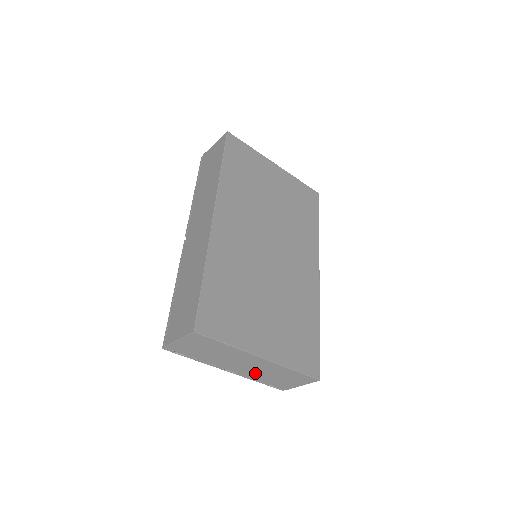
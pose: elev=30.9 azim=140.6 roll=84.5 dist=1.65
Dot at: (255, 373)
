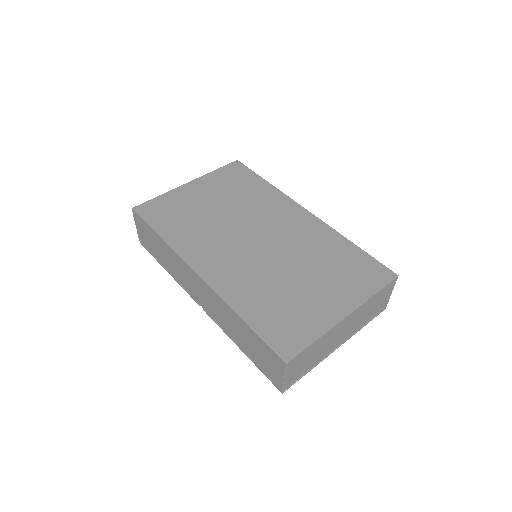
Dot at: (355, 327)
